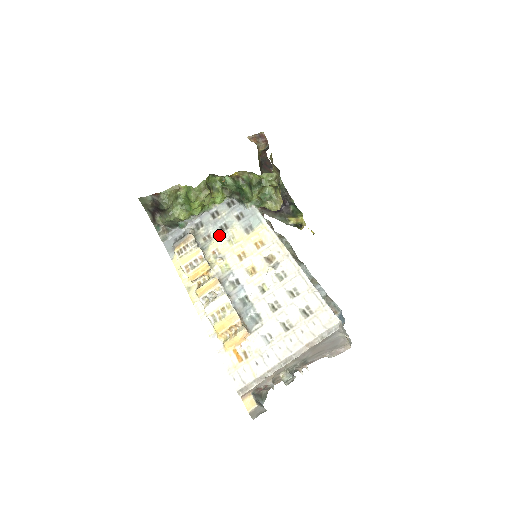
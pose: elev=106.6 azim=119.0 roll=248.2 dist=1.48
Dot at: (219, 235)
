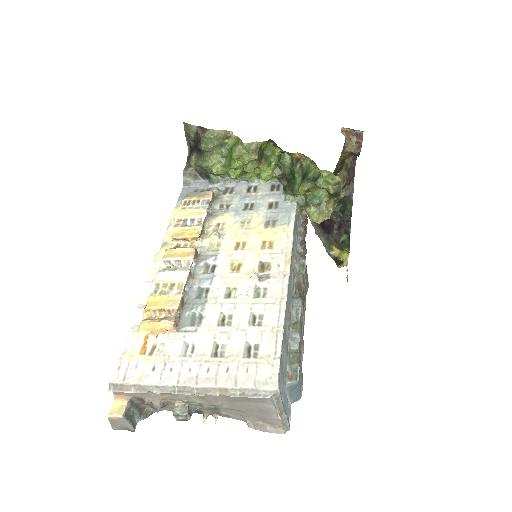
Dot at: (238, 211)
